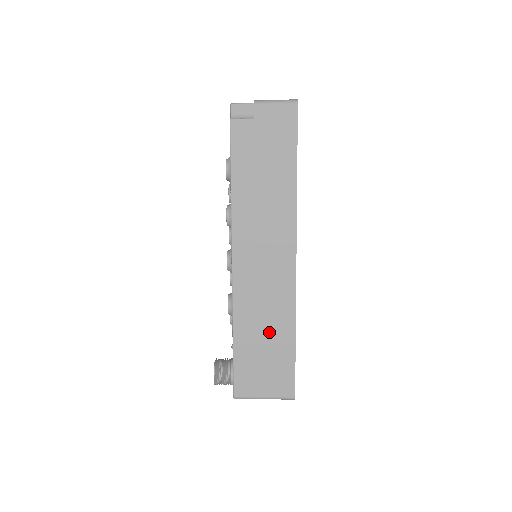
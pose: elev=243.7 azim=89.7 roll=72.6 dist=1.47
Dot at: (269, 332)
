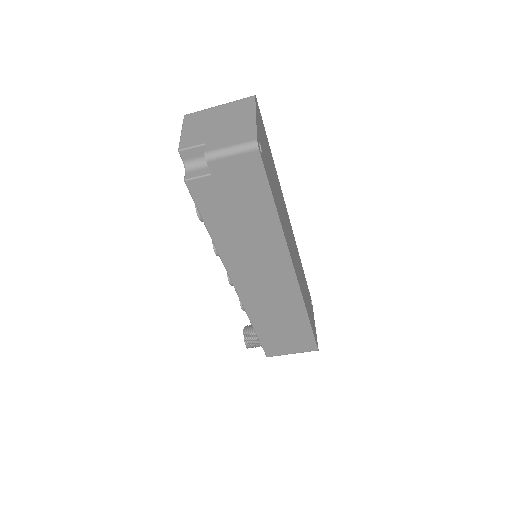
Dot at: (284, 321)
